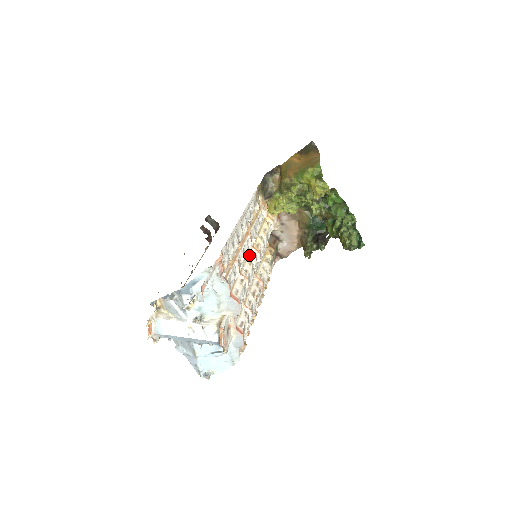
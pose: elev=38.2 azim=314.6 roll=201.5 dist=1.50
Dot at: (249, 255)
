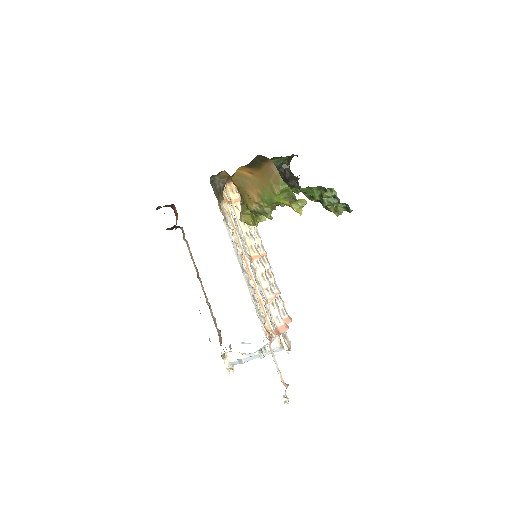
Dot at: (257, 271)
